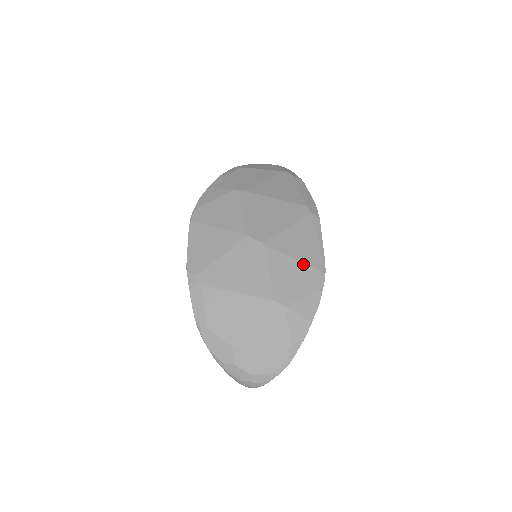
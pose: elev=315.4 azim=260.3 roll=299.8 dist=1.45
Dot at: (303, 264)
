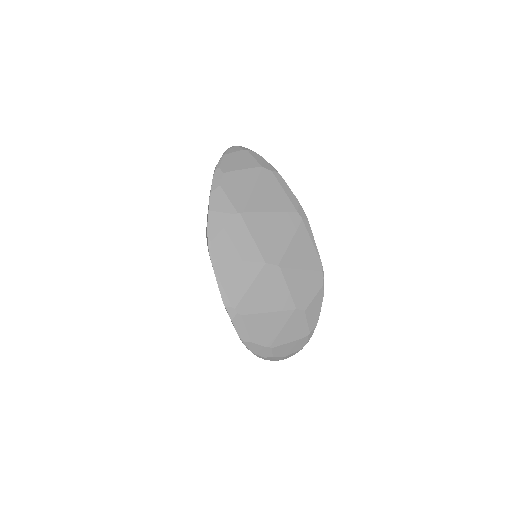
Dot at: (309, 271)
